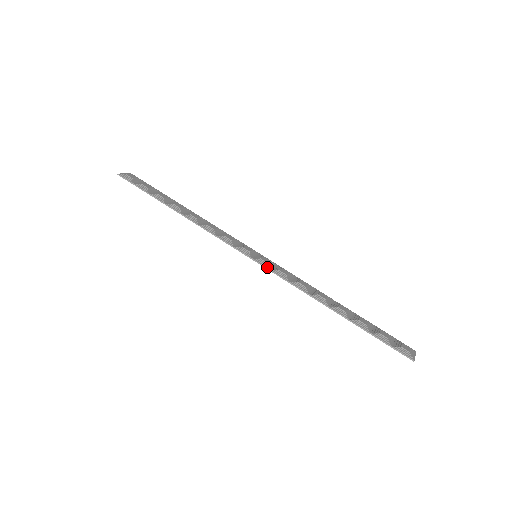
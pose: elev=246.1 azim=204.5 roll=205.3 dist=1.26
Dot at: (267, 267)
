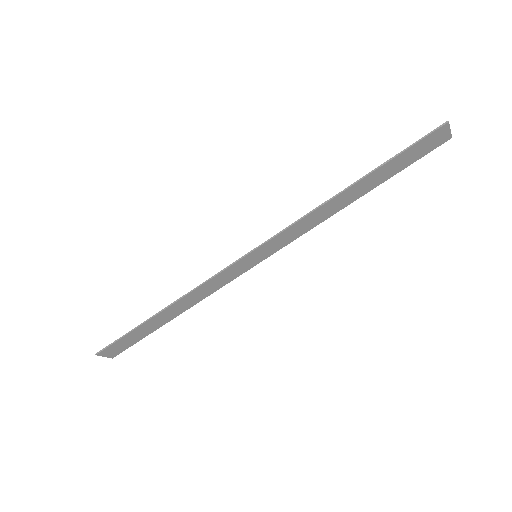
Dot at: (268, 240)
